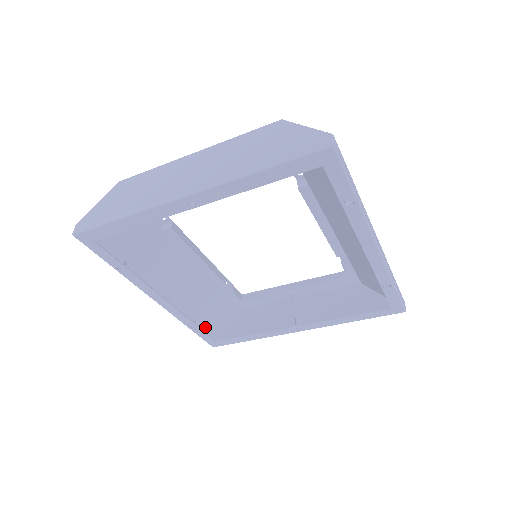
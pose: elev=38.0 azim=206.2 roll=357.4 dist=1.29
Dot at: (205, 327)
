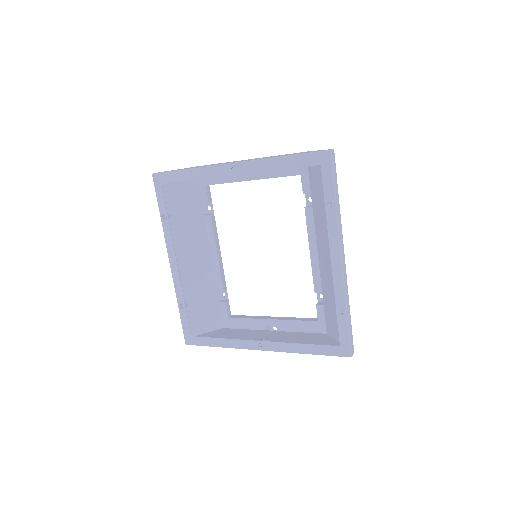
Dot at: (190, 319)
